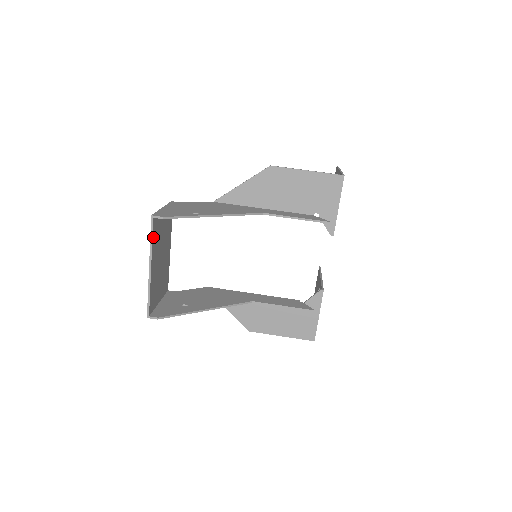
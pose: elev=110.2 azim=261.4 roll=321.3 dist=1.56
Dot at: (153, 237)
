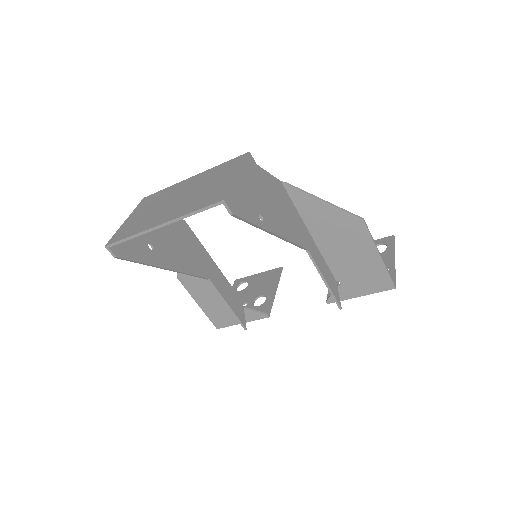
Dot at: (199, 210)
